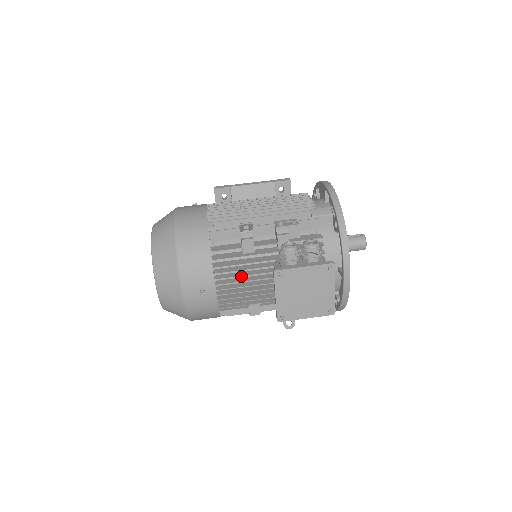
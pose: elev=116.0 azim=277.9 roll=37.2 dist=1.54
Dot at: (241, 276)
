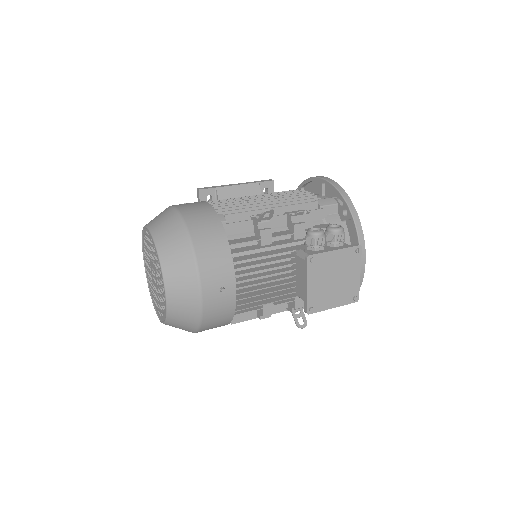
Dot at: (261, 270)
